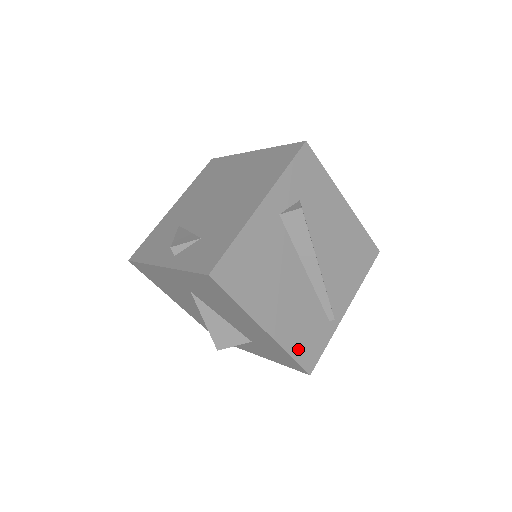
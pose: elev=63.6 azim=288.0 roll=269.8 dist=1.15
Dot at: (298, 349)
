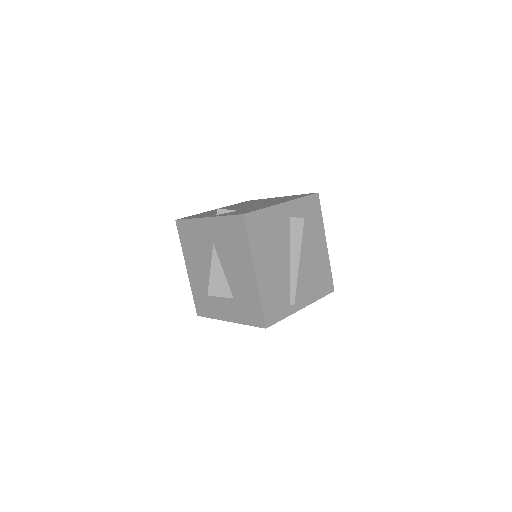
Dot at: (267, 304)
